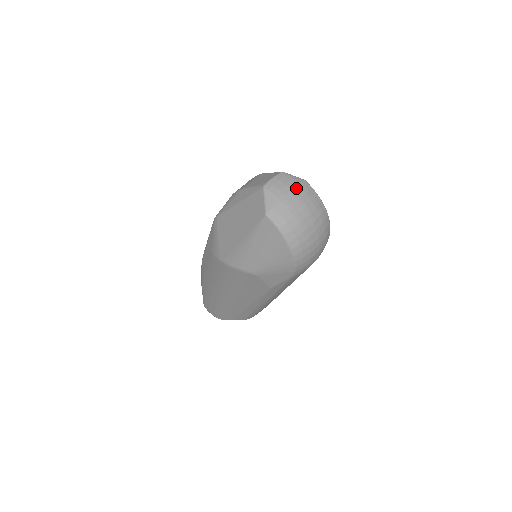
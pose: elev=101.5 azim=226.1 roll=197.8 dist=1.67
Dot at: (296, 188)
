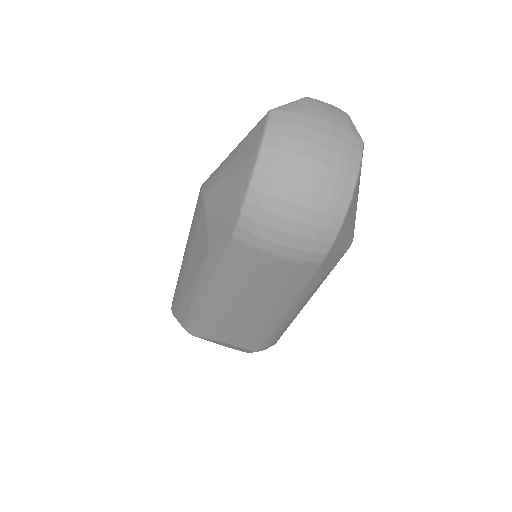
Dot at: (339, 127)
